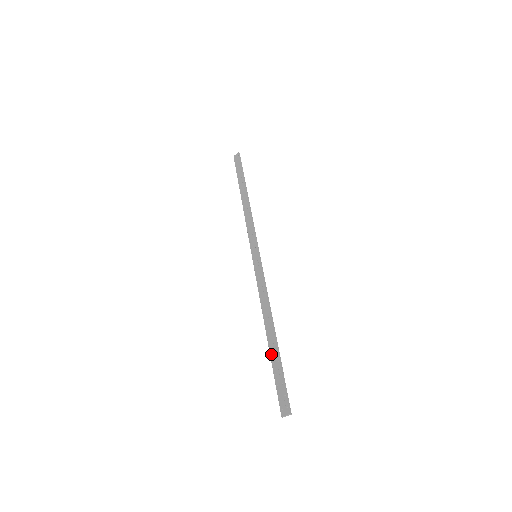
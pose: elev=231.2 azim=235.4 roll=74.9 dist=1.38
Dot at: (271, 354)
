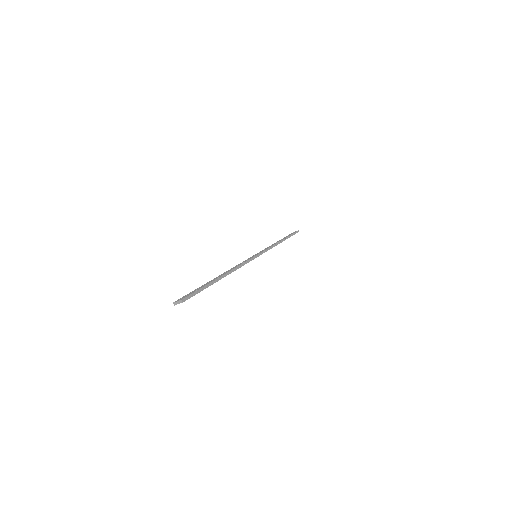
Dot at: (207, 282)
